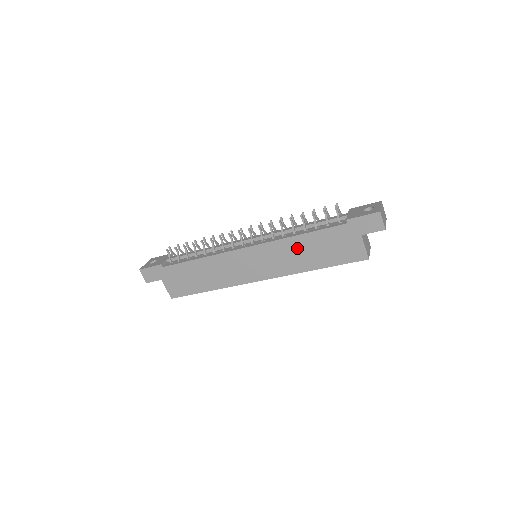
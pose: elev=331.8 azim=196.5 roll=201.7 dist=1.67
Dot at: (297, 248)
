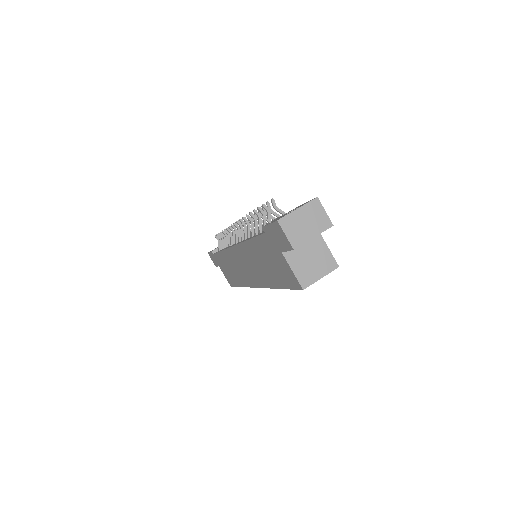
Dot at: (255, 256)
